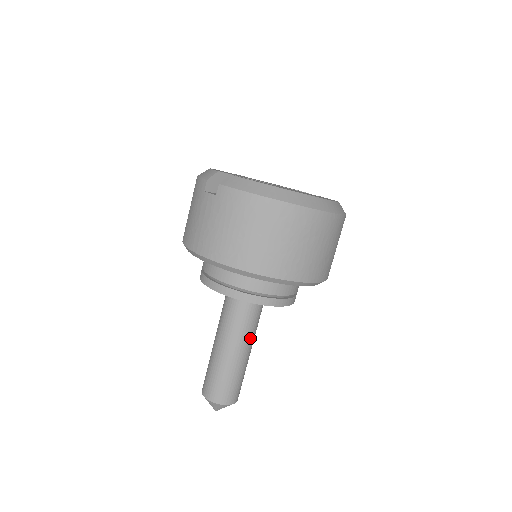
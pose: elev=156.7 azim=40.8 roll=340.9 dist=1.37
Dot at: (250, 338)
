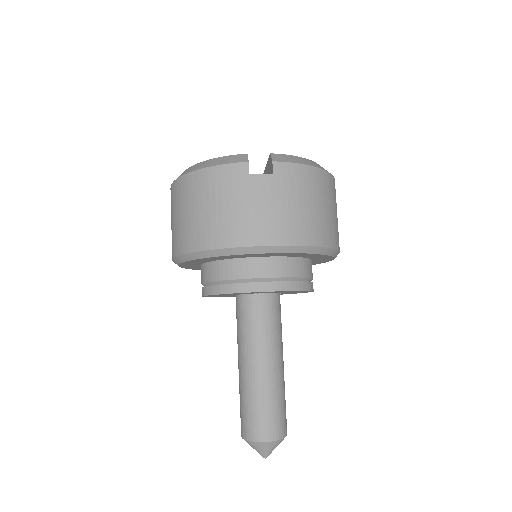
Dot at: occluded
